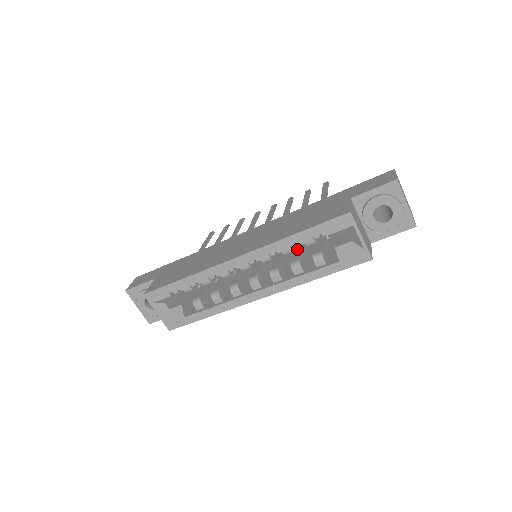
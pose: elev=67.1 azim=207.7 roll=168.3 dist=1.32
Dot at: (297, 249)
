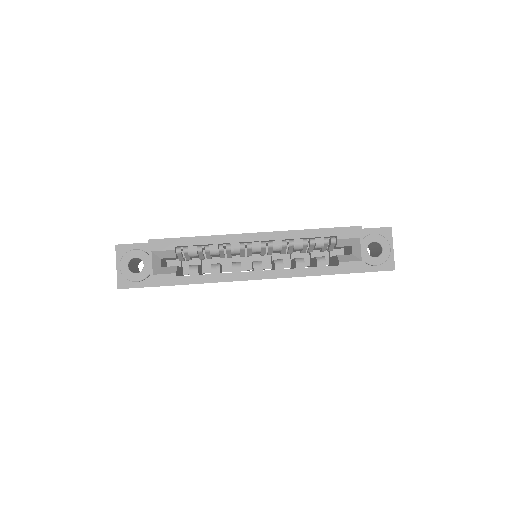
Dot at: occluded
